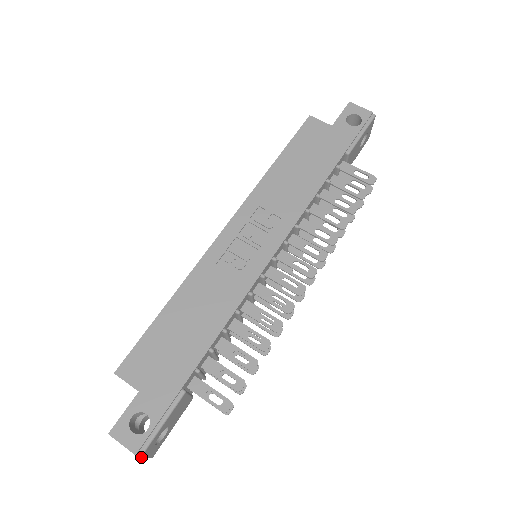
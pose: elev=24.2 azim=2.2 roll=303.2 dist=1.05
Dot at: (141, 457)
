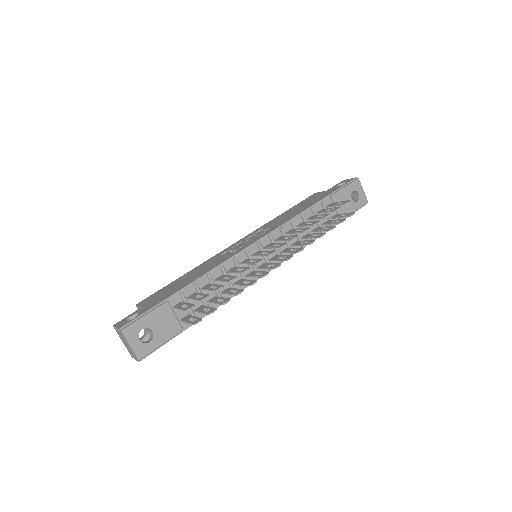
Dot at: (123, 332)
